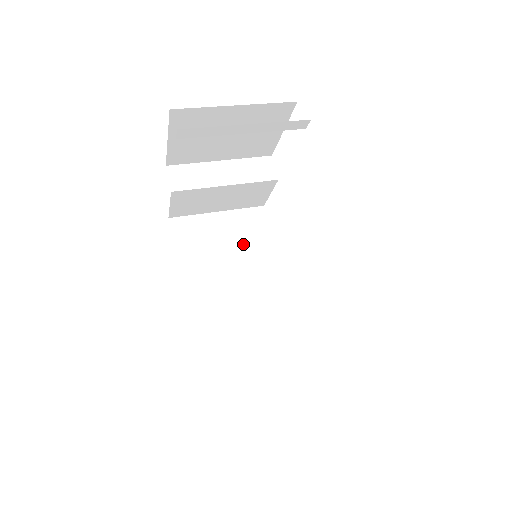
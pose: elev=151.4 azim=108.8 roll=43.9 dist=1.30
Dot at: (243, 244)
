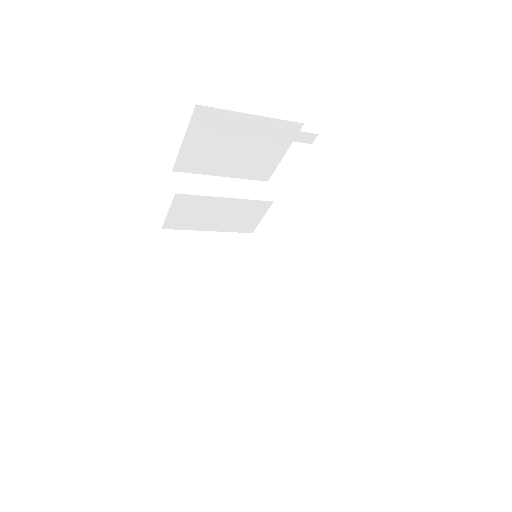
Dot at: (232, 263)
